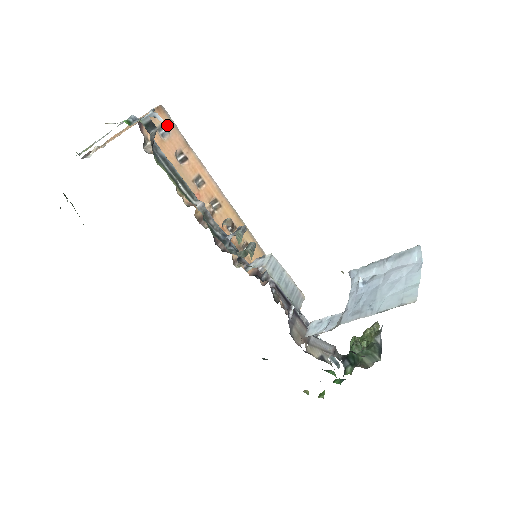
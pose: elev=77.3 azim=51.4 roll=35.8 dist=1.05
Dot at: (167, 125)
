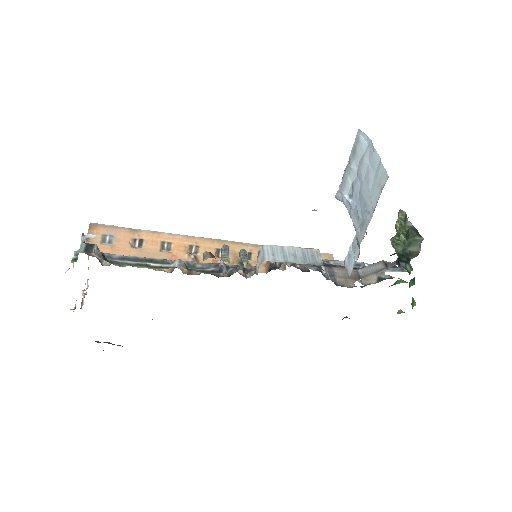
Dot at: (107, 232)
